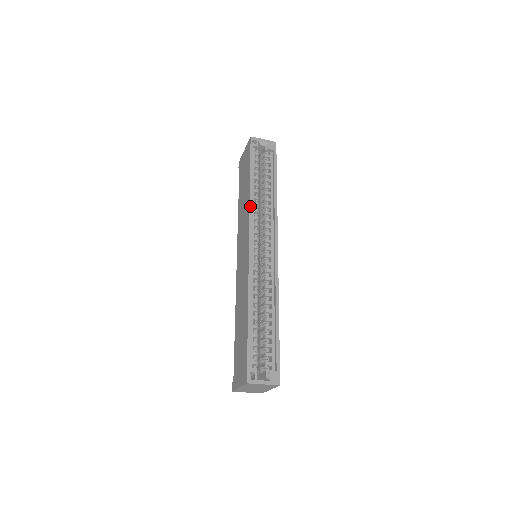
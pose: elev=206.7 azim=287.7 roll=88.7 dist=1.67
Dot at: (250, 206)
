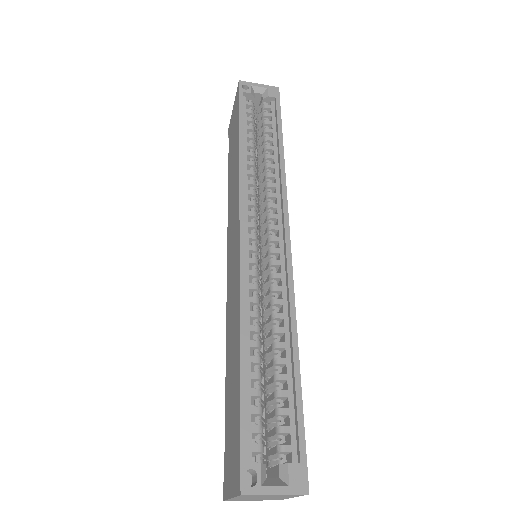
Dot at: (240, 174)
